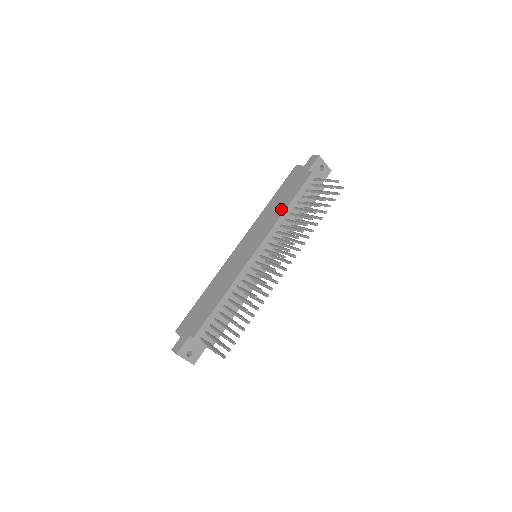
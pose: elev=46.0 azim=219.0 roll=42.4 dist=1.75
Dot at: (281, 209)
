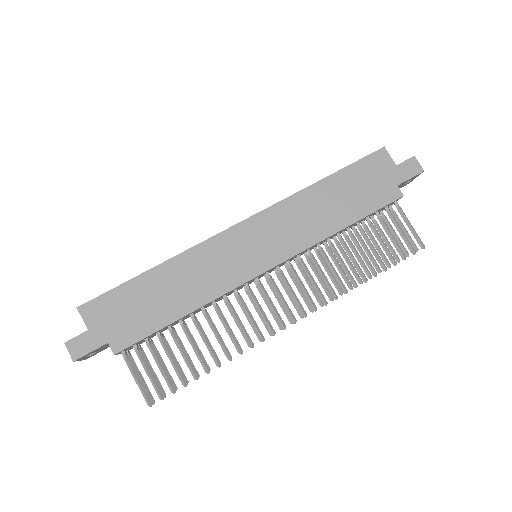
Dot at: (334, 222)
